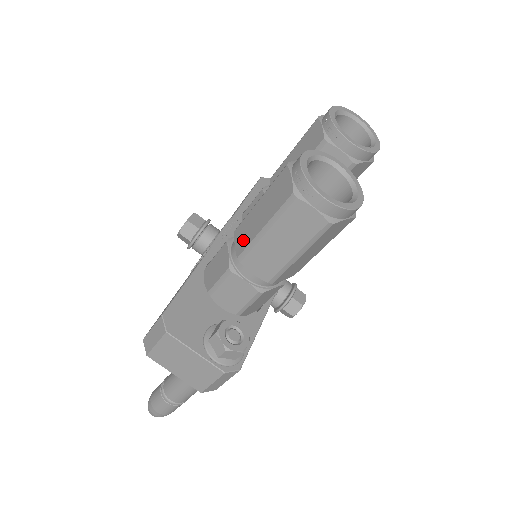
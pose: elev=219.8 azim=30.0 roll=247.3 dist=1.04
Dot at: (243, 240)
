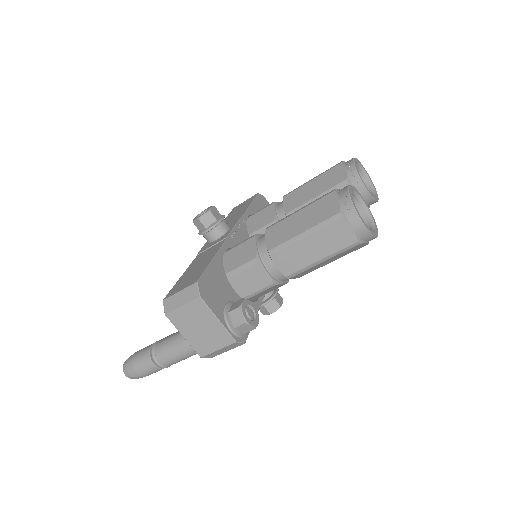
Dot at: (277, 238)
